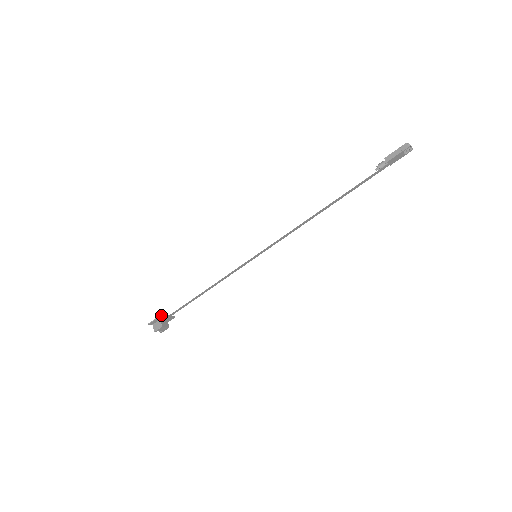
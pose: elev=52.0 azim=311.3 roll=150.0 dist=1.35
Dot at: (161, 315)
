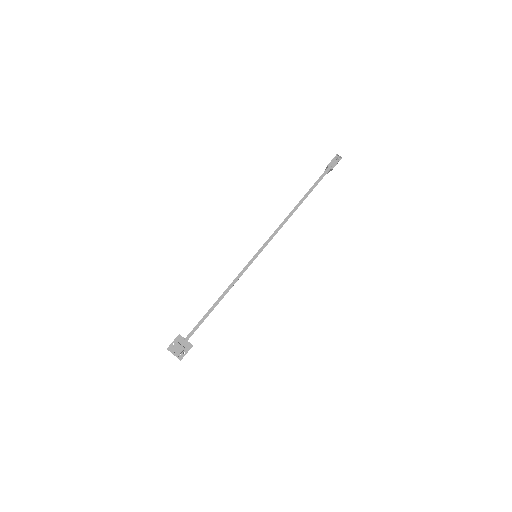
Dot at: (179, 334)
